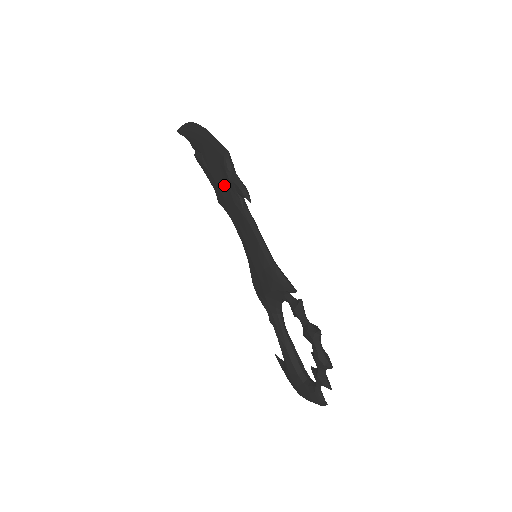
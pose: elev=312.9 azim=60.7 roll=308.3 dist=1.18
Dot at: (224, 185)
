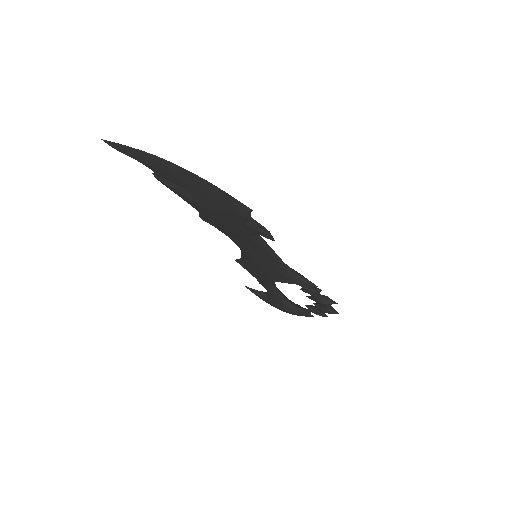
Dot at: (231, 223)
